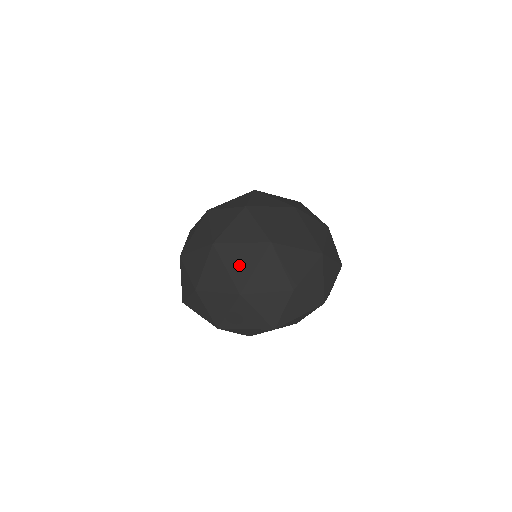
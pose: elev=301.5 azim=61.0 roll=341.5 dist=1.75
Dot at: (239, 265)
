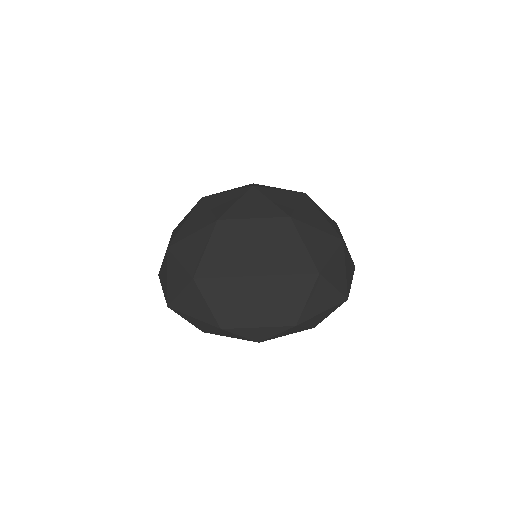
Dot at: (252, 242)
